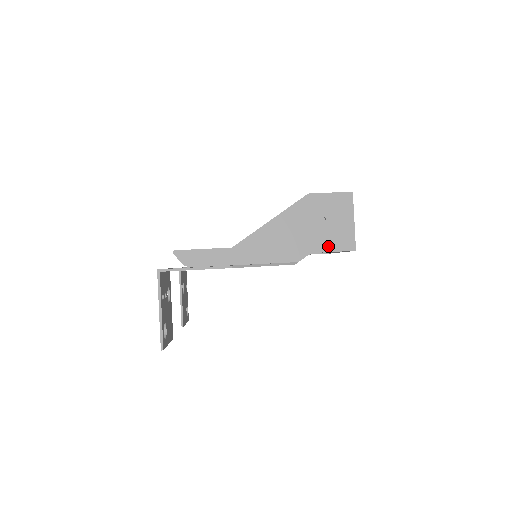
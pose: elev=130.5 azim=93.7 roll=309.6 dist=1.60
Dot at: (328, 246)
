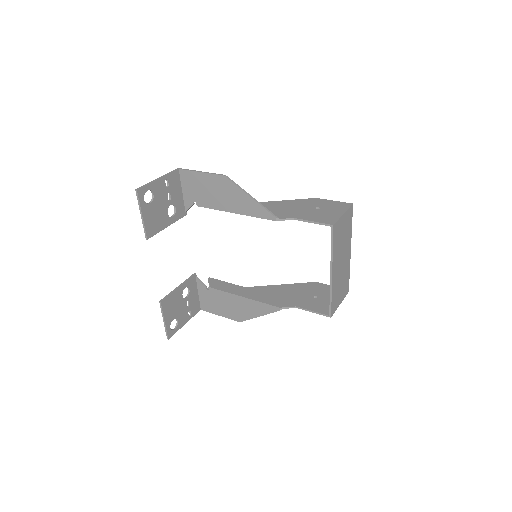
Dot at: (311, 218)
